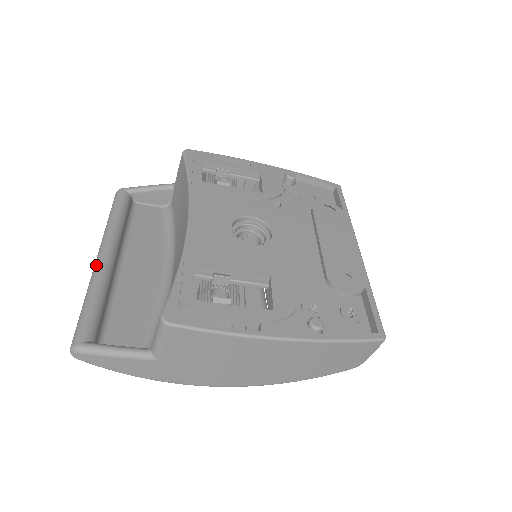
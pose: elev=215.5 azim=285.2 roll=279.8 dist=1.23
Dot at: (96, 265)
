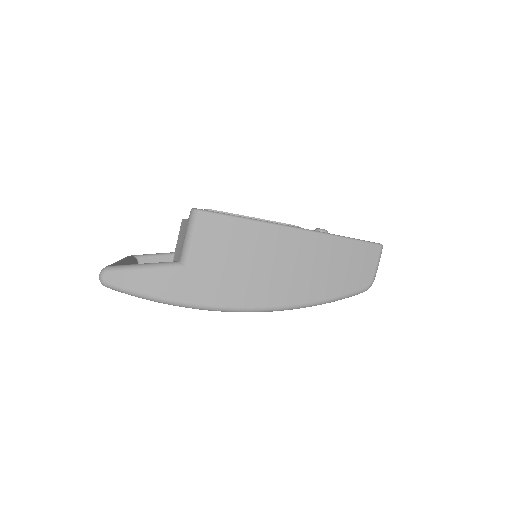
Dot at: occluded
